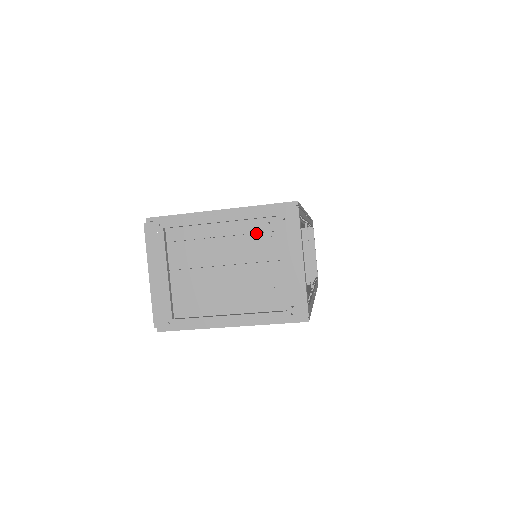
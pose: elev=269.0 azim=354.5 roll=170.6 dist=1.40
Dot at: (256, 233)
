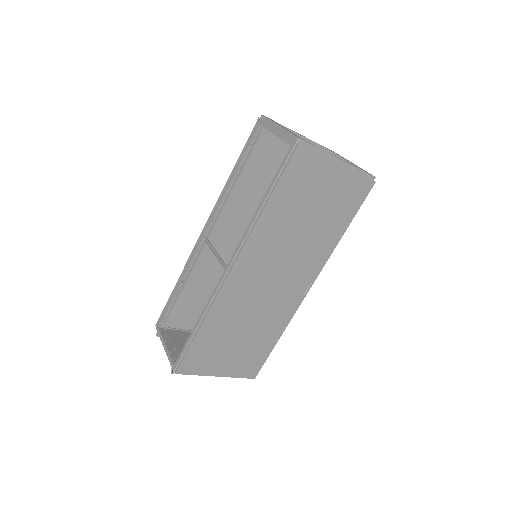
Dot at: occluded
